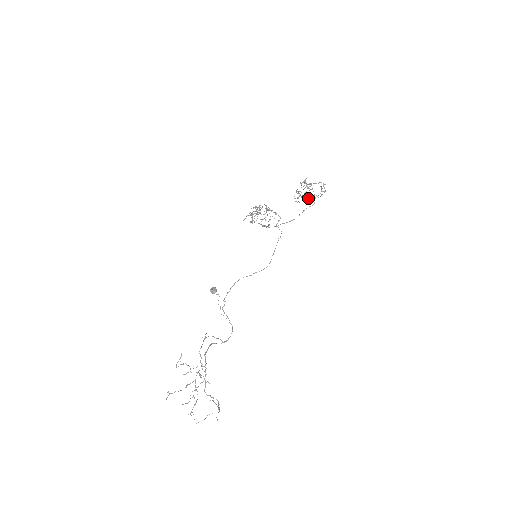
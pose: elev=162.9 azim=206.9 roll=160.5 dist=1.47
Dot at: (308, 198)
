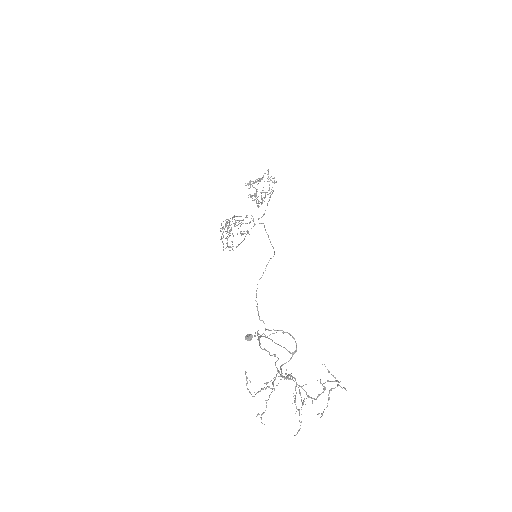
Dot at: occluded
